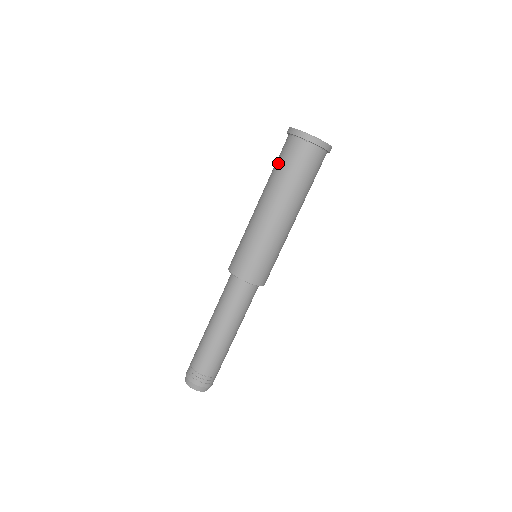
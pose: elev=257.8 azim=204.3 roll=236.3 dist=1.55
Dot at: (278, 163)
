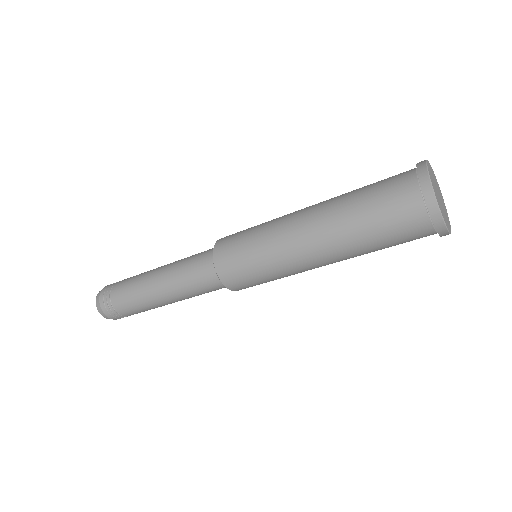
Dot at: (369, 186)
